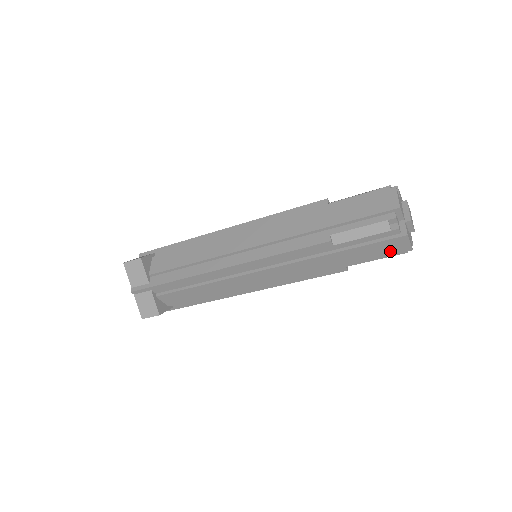
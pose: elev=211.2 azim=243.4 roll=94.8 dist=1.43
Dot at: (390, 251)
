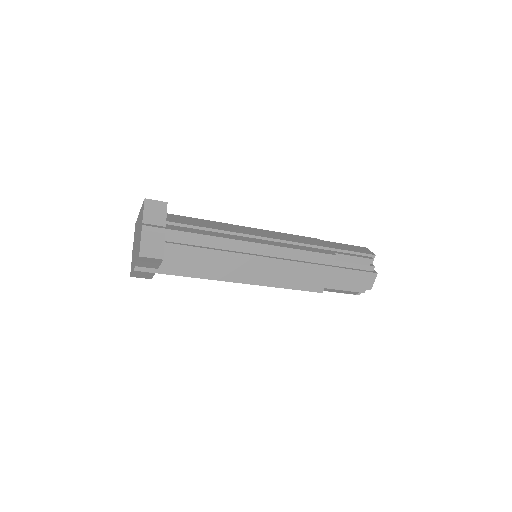
Dot at: (360, 284)
